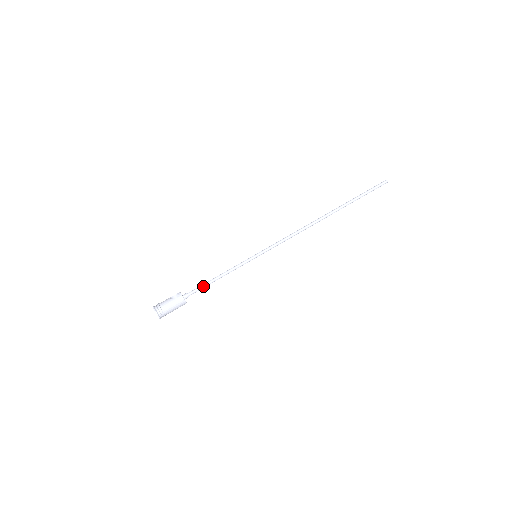
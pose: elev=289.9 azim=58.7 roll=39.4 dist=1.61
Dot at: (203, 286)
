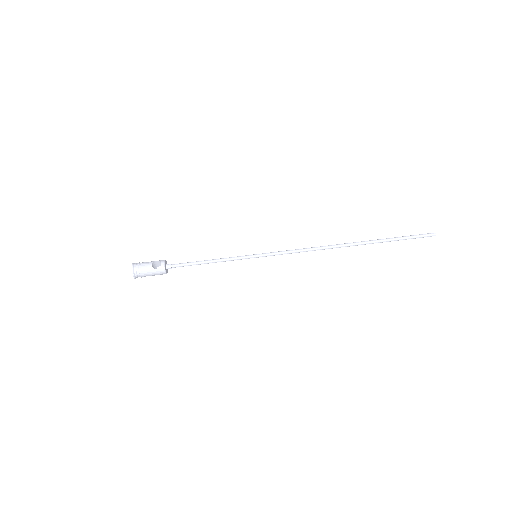
Dot at: (190, 265)
